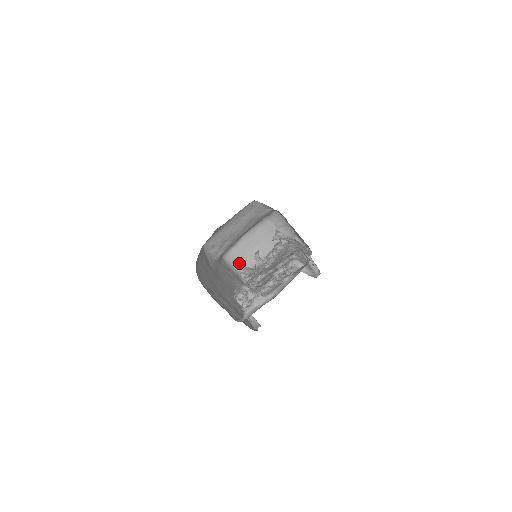
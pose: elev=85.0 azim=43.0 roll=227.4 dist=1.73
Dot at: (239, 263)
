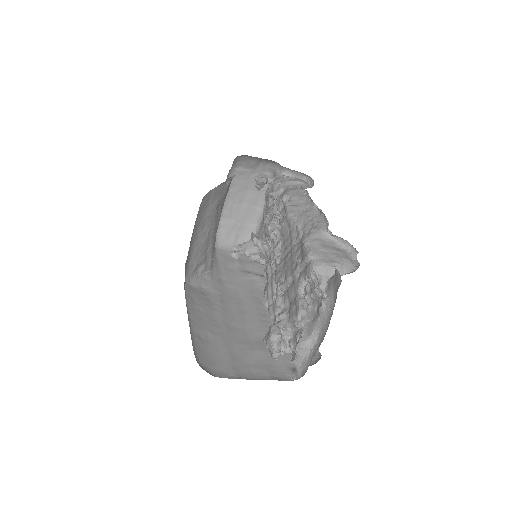
Dot at: (237, 236)
